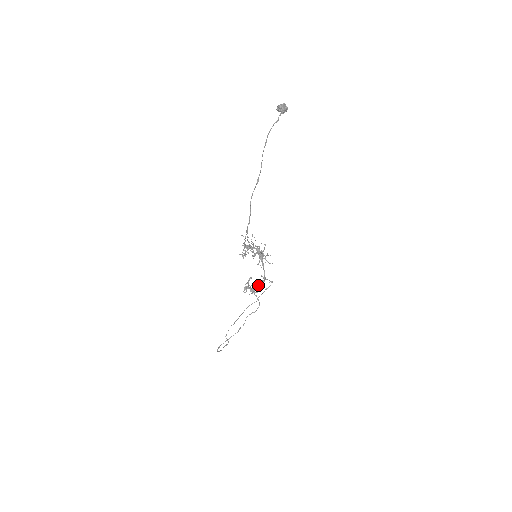
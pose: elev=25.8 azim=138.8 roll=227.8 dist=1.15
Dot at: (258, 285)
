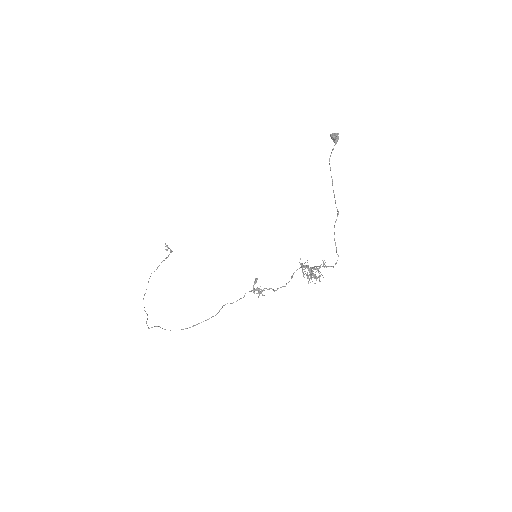
Dot at: (269, 289)
